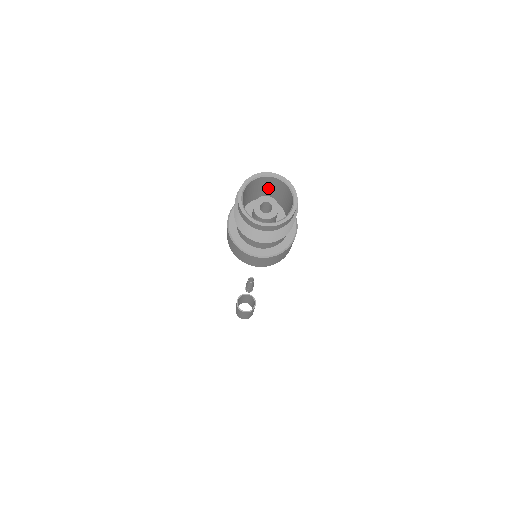
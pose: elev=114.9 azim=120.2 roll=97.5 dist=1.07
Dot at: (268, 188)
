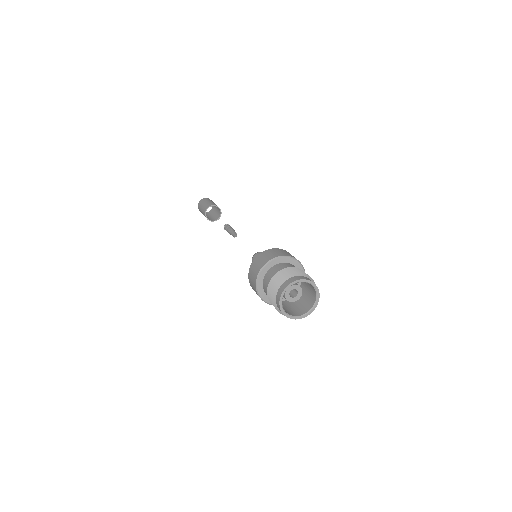
Dot at: occluded
